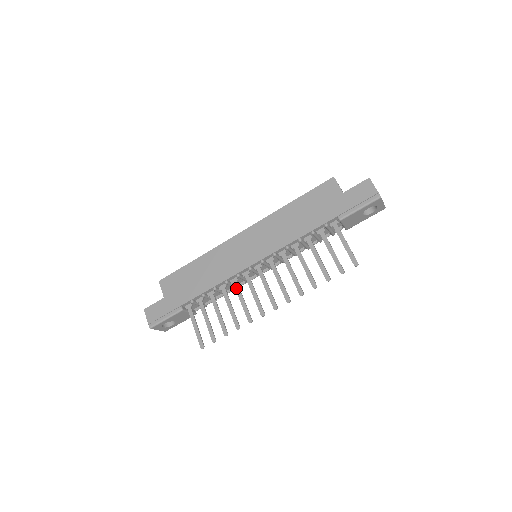
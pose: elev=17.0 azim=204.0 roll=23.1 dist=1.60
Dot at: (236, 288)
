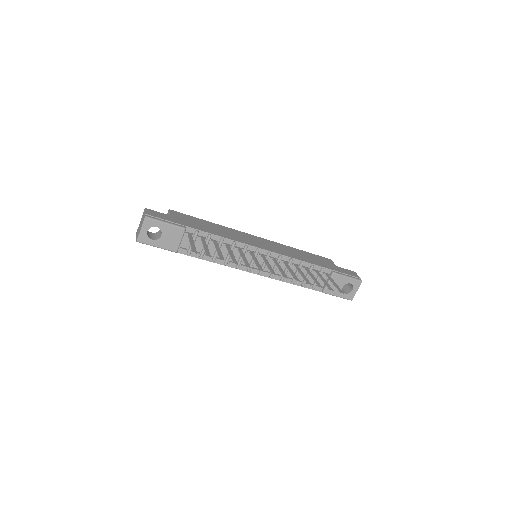
Dot at: (240, 251)
